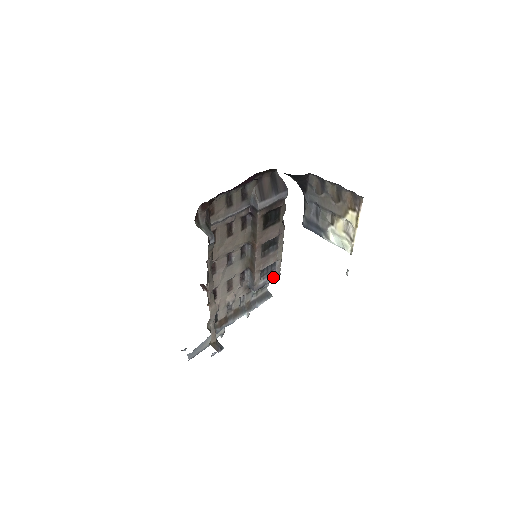
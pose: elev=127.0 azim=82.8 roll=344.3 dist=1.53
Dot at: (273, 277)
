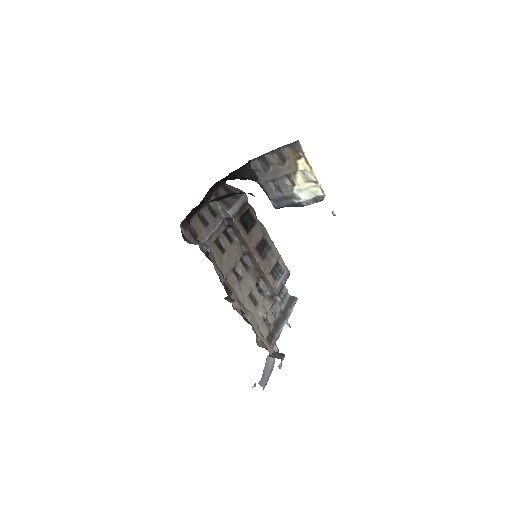
Dot at: (285, 276)
